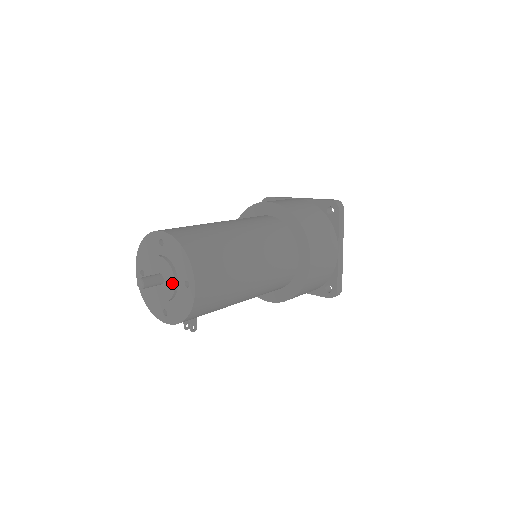
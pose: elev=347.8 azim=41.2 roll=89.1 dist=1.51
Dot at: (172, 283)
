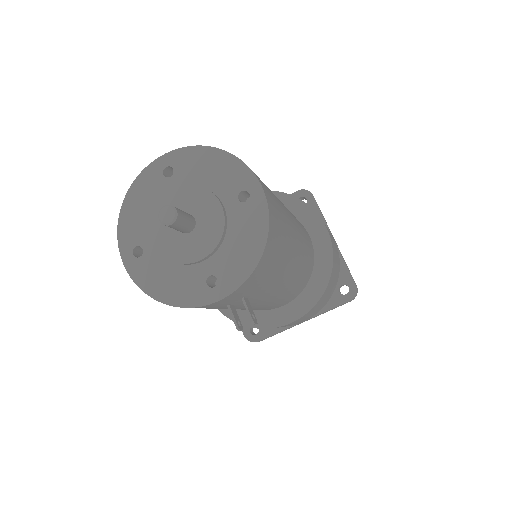
Dot at: (215, 210)
